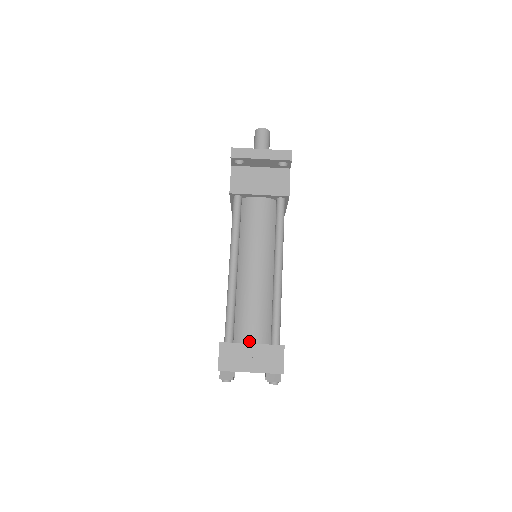
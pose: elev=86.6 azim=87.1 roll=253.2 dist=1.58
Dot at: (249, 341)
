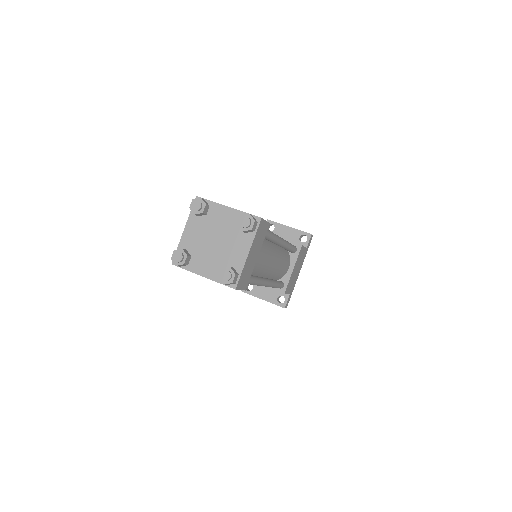
Dot at: occluded
